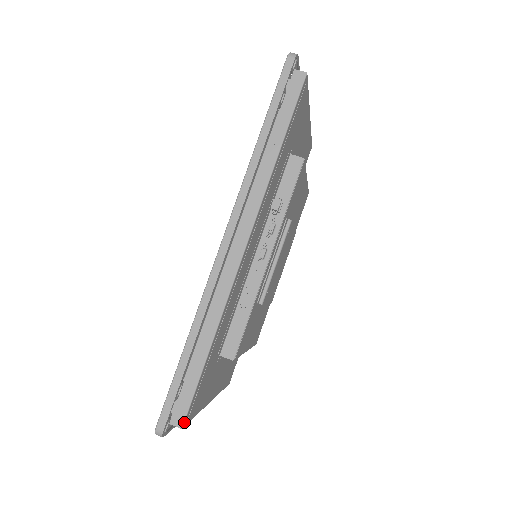
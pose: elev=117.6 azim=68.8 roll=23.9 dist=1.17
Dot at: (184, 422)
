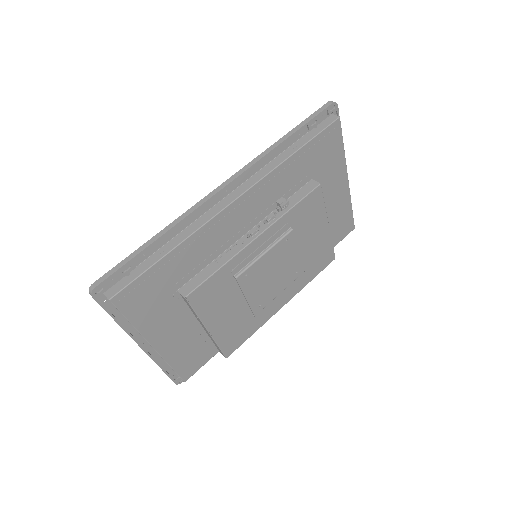
Dot at: (114, 296)
